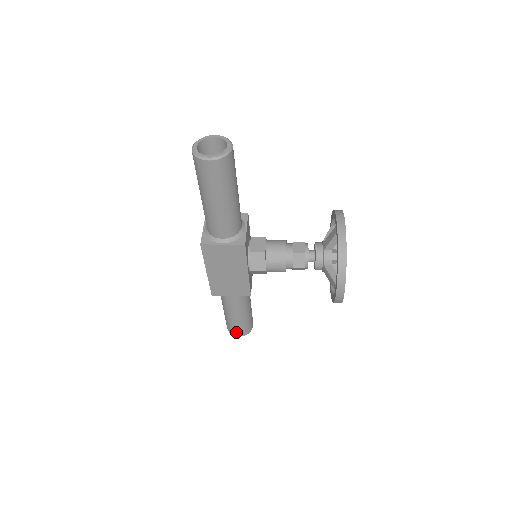
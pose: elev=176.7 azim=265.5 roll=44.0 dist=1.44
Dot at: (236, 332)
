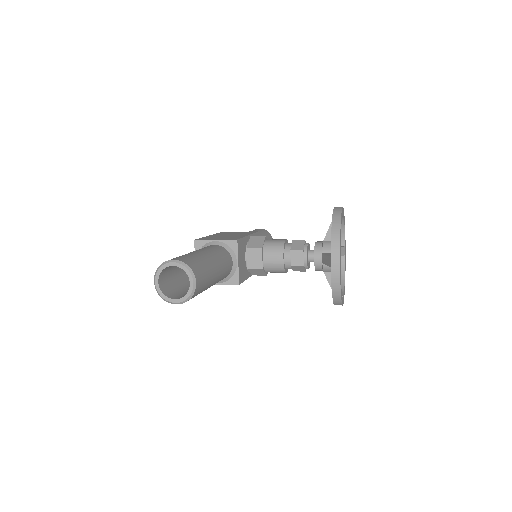
Dot at: occluded
